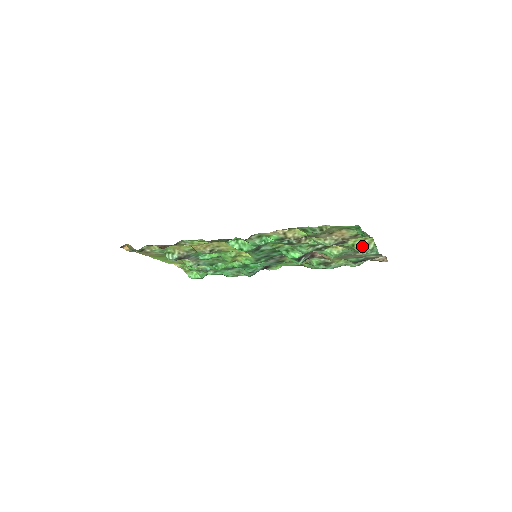
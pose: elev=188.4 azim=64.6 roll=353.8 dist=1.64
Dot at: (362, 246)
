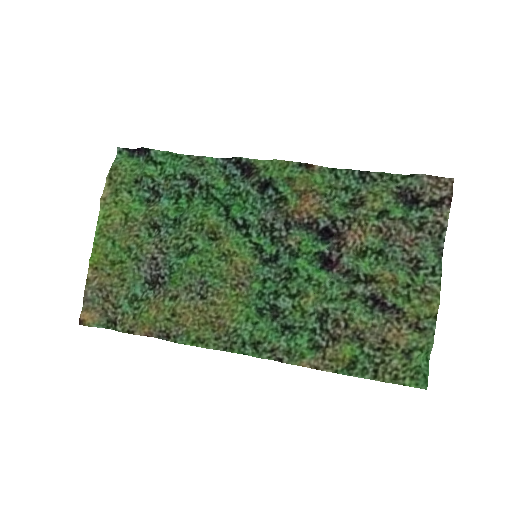
Dot at: (421, 290)
